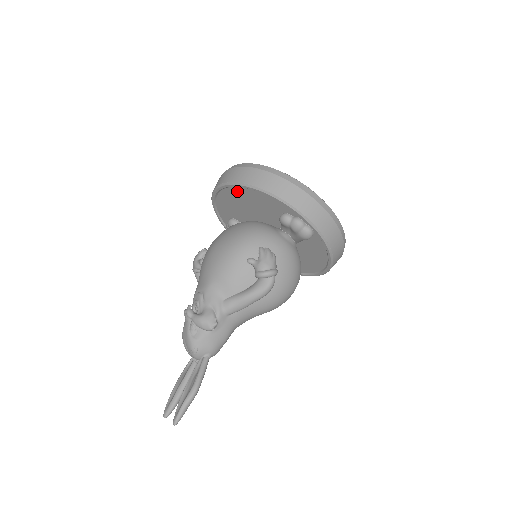
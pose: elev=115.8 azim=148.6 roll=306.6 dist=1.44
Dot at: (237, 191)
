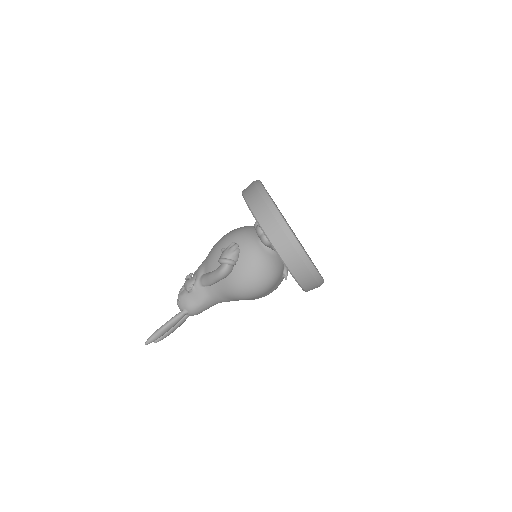
Dot at: occluded
